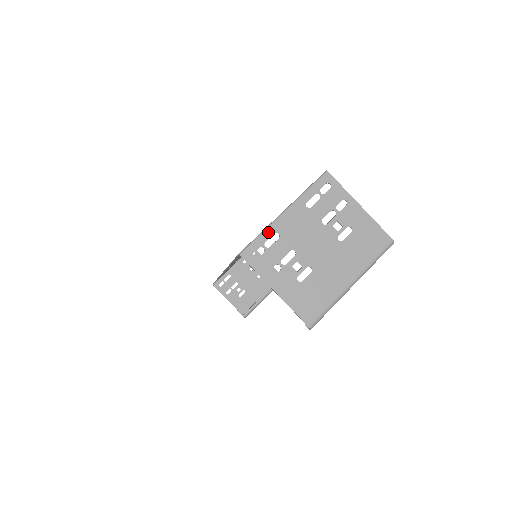
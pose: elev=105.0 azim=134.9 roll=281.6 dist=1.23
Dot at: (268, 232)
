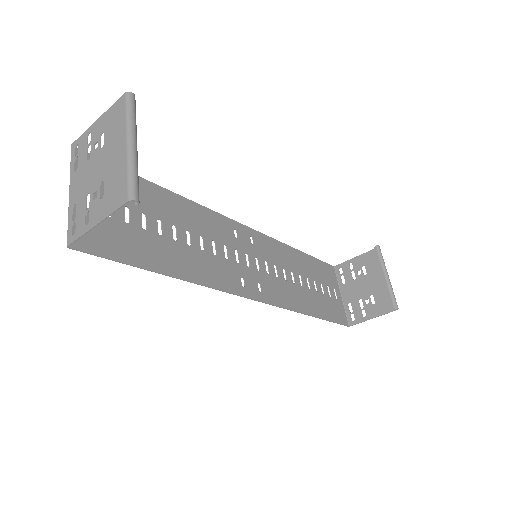
Dot at: (70, 214)
